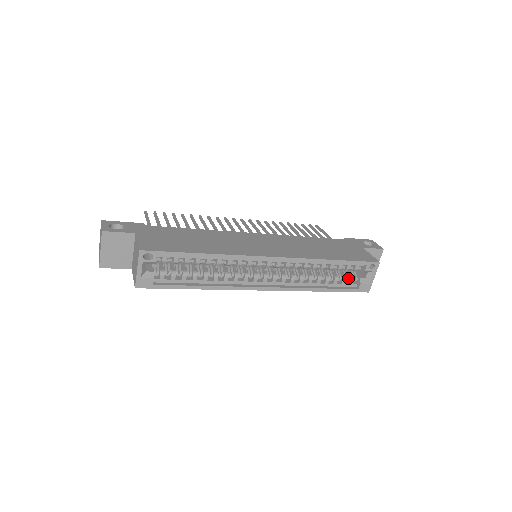
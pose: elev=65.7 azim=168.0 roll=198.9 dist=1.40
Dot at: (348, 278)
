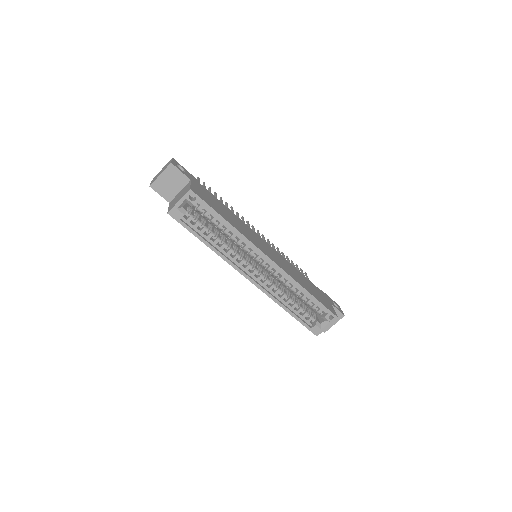
Dot at: (309, 315)
